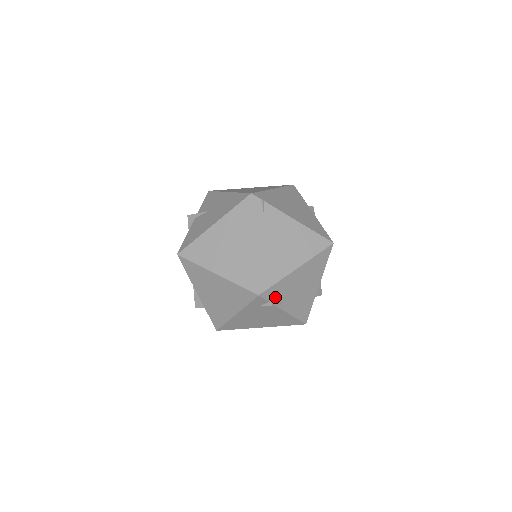
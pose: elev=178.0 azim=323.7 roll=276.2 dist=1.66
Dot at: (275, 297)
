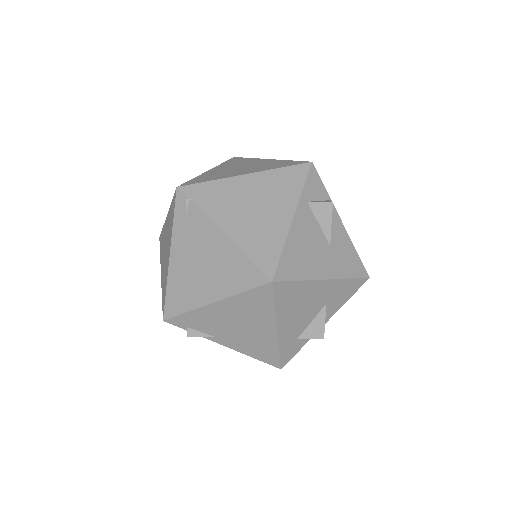
Dot at: (195, 327)
